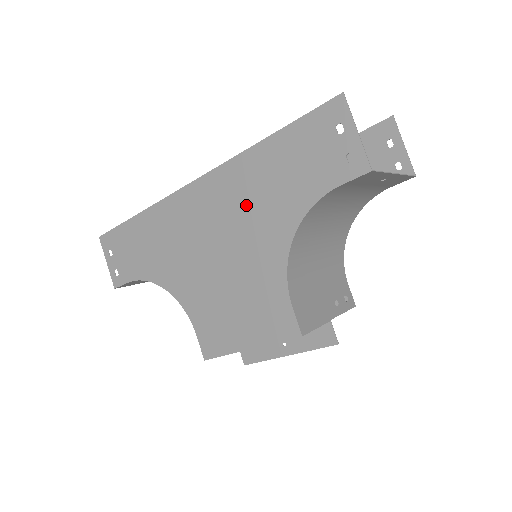
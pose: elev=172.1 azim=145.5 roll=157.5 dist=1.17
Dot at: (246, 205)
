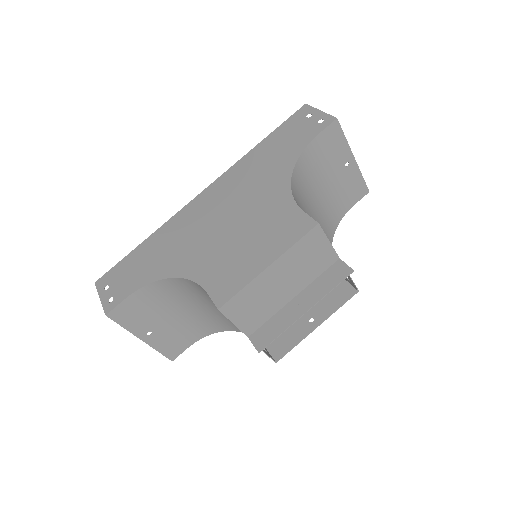
Dot at: (248, 180)
